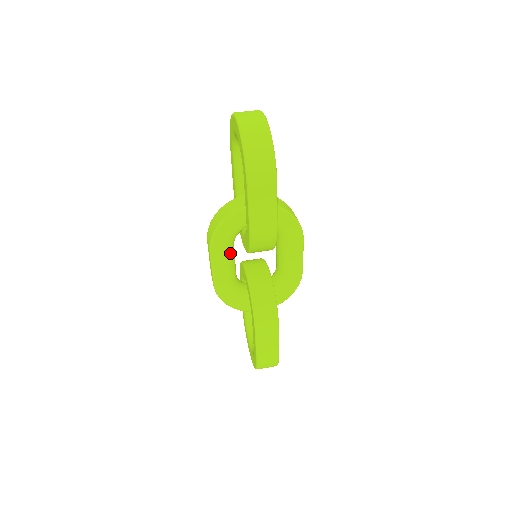
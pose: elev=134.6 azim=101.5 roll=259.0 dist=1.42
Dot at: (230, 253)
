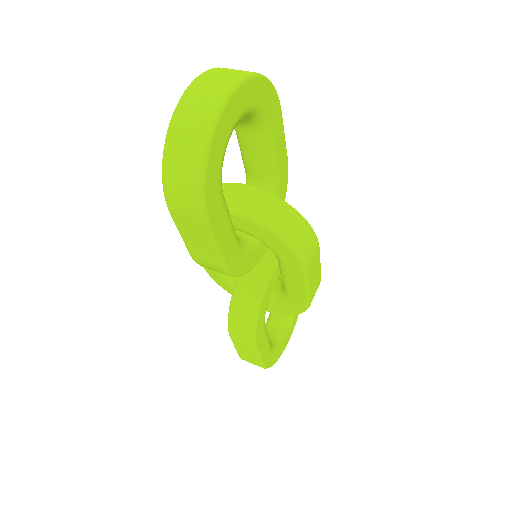
Dot at: occluded
